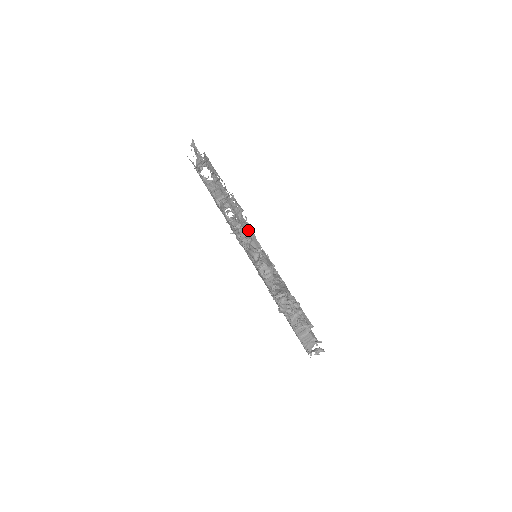
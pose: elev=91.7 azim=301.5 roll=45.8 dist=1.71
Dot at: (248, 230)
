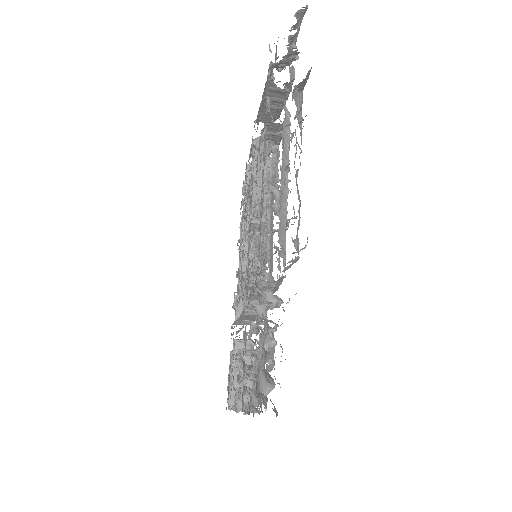
Dot at: occluded
